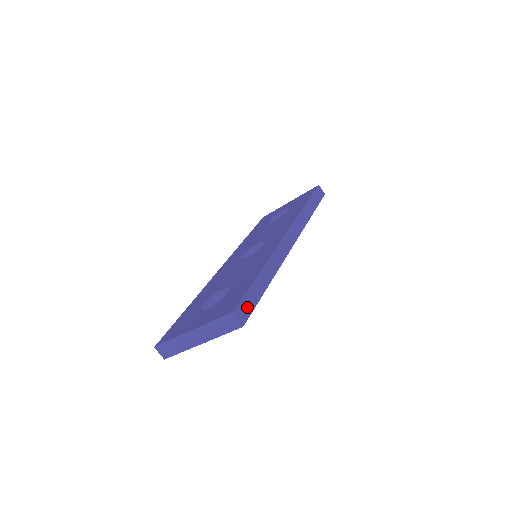
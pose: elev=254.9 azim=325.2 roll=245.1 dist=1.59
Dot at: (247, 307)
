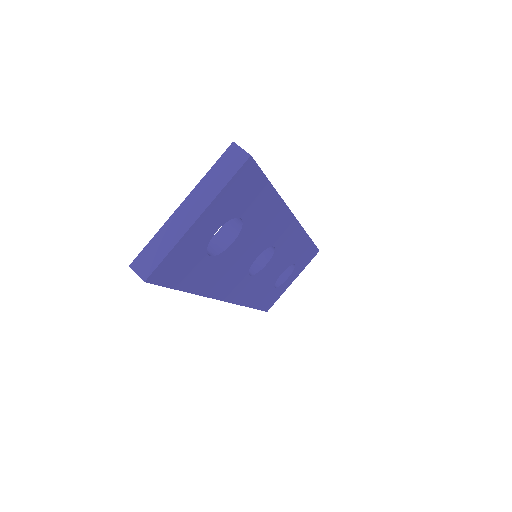
Dot at: occluded
